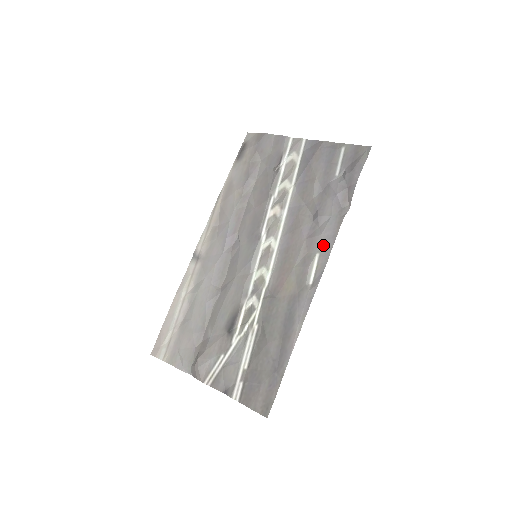
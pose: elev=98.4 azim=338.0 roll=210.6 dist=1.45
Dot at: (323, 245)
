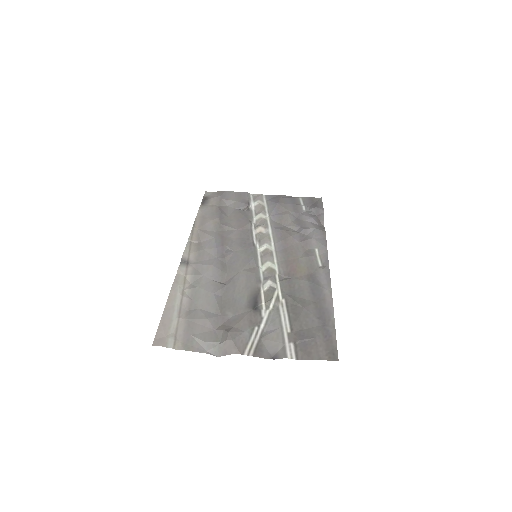
Dot at: (318, 243)
